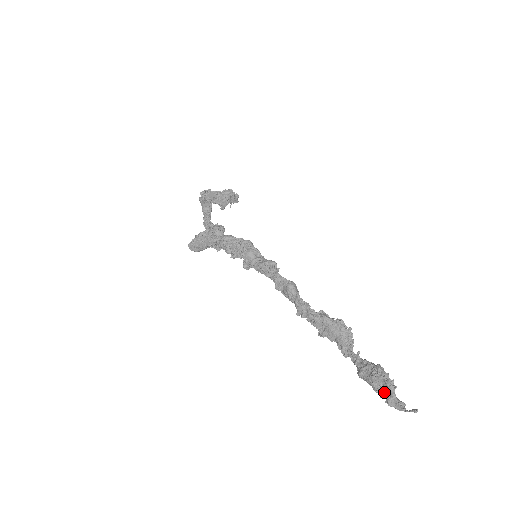
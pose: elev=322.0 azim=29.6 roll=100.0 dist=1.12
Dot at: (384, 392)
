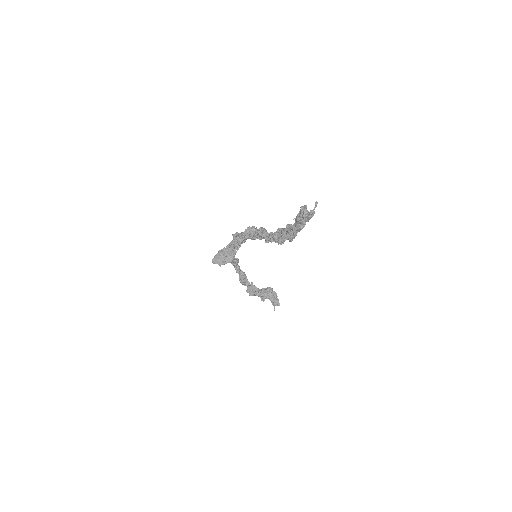
Dot at: (301, 214)
